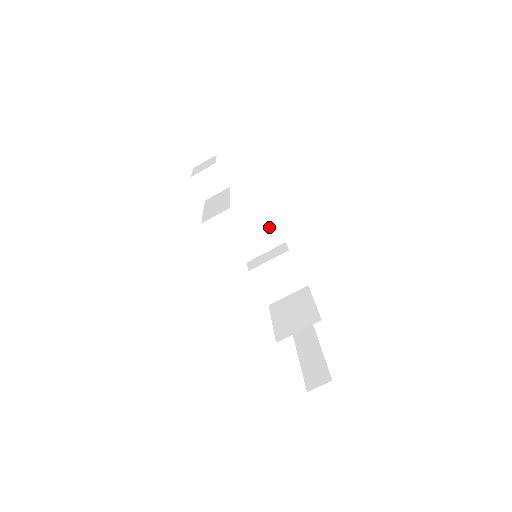
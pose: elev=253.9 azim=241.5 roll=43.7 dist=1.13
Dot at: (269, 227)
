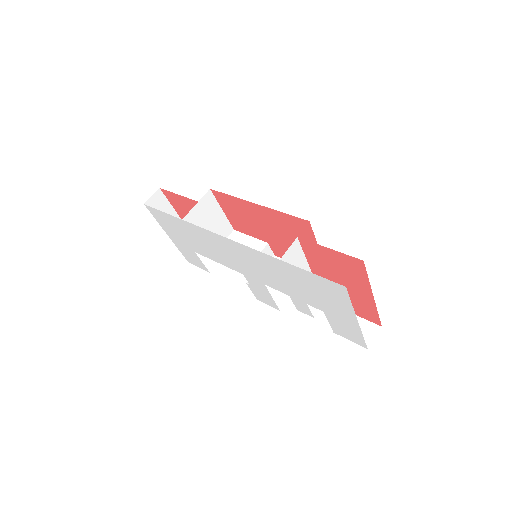
Dot at: occluded
